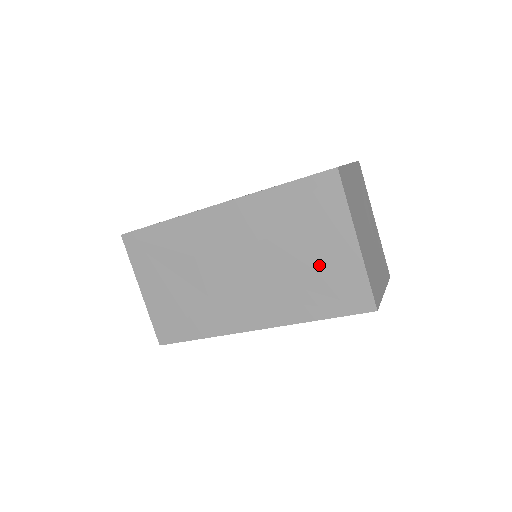
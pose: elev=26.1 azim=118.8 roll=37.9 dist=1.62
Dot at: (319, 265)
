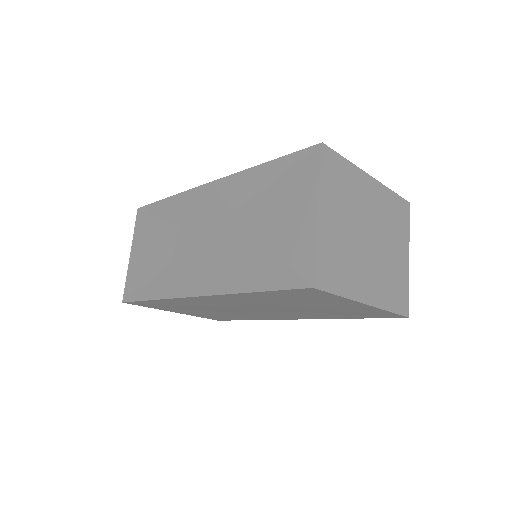
Dot at: (333, 310)
